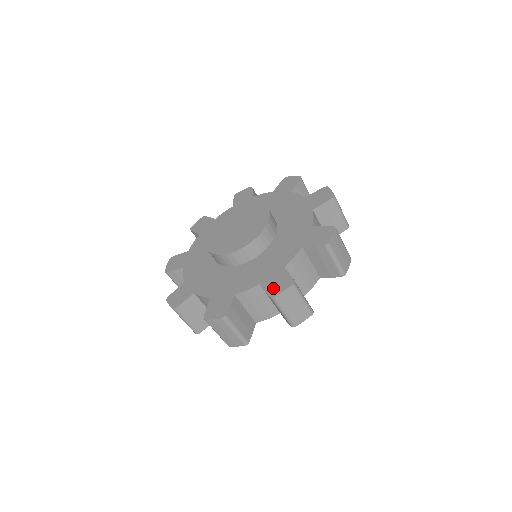
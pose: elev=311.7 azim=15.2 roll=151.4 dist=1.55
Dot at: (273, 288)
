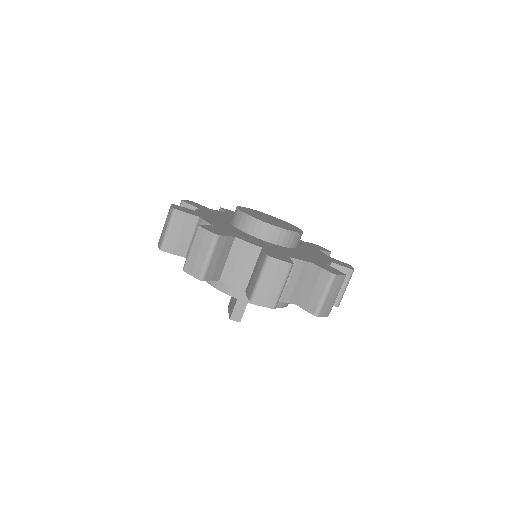
Dot at: (329, 269)
